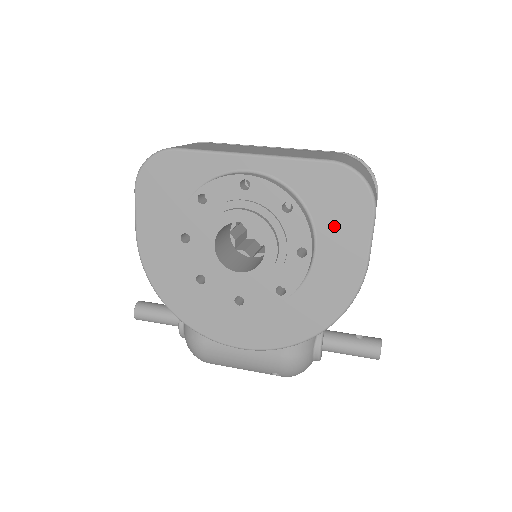
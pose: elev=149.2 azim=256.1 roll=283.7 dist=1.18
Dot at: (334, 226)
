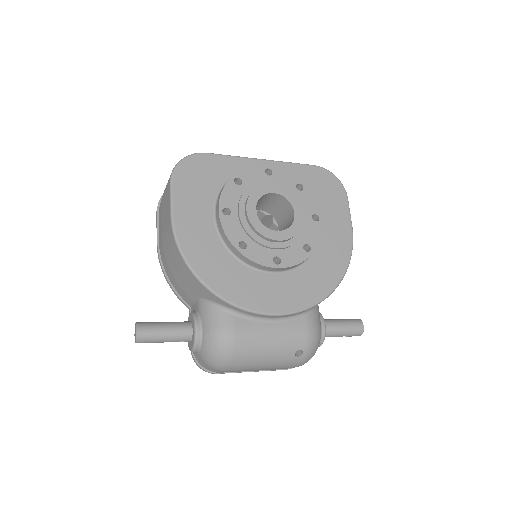
Dot at: (326, 205)
